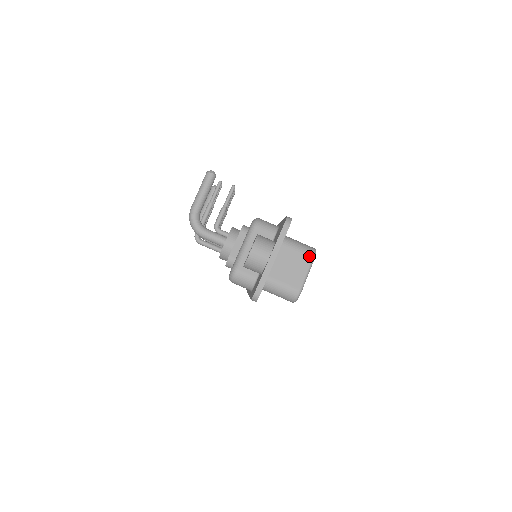
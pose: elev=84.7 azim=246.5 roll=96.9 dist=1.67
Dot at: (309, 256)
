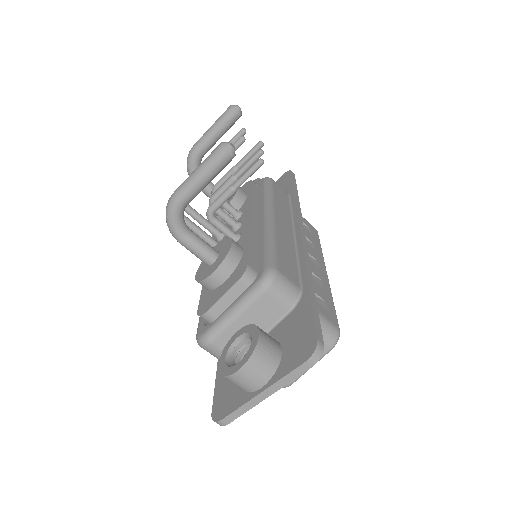
Dot at: (325, 347)
